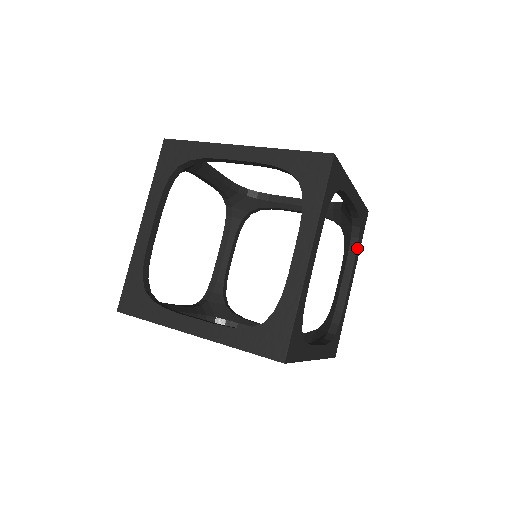
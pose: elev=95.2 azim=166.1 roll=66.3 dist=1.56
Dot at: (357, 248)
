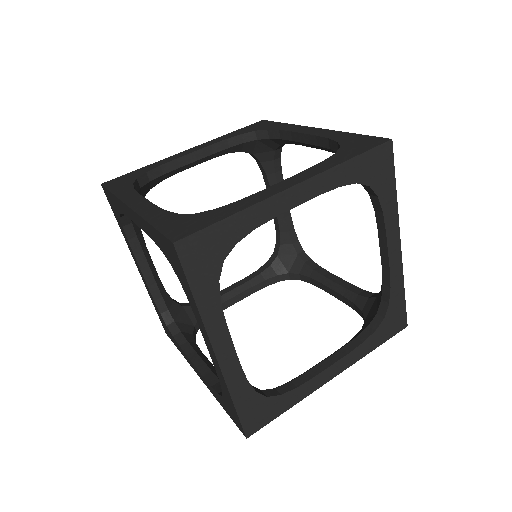
Dot at: (383, 207)
